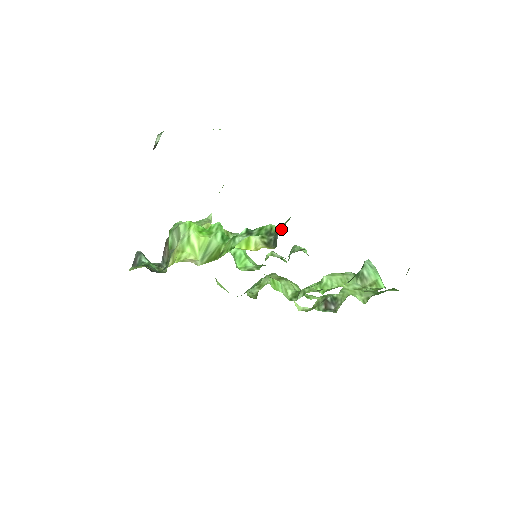
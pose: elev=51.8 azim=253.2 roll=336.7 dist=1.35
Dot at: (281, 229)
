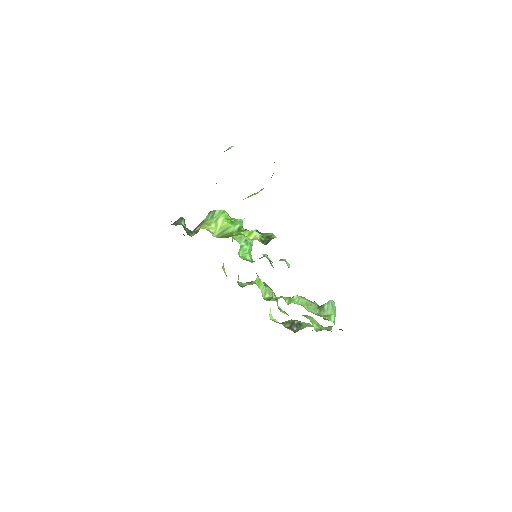
Dot at: occluded
